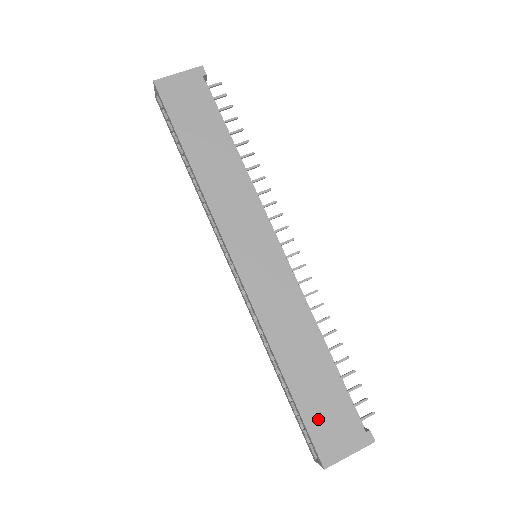
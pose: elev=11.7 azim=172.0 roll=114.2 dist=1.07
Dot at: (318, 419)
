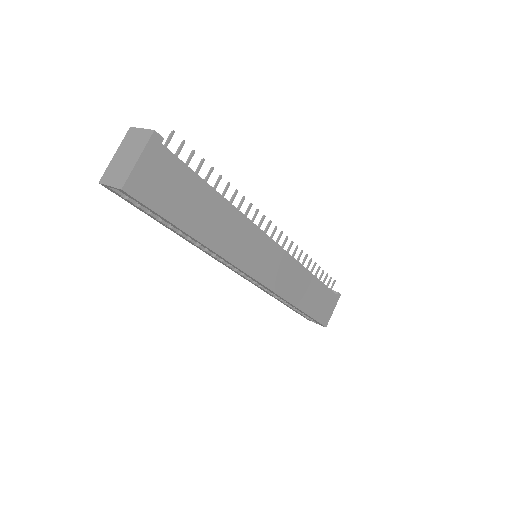
Dot at: (319, 311)
